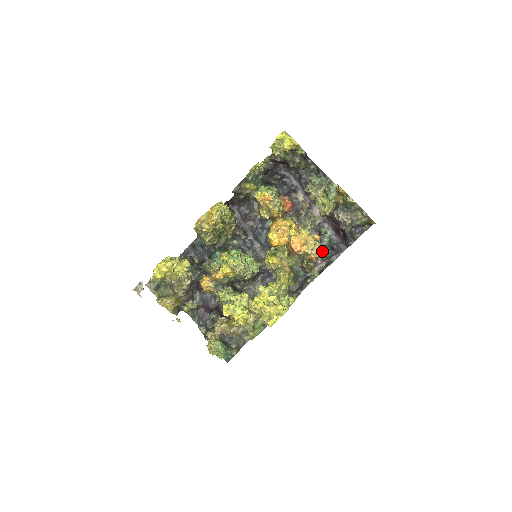
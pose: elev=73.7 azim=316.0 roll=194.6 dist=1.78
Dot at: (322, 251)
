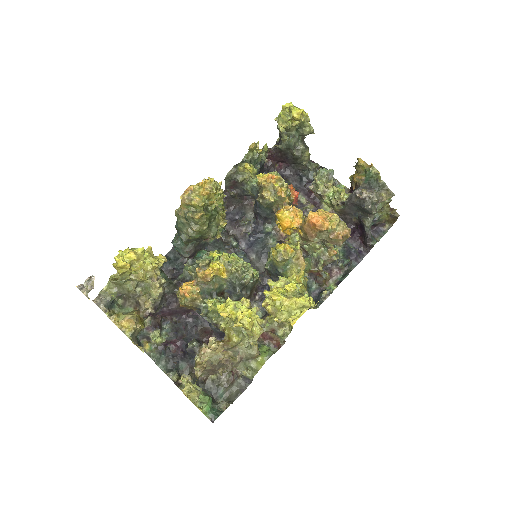
Dot at: (349, 229)
